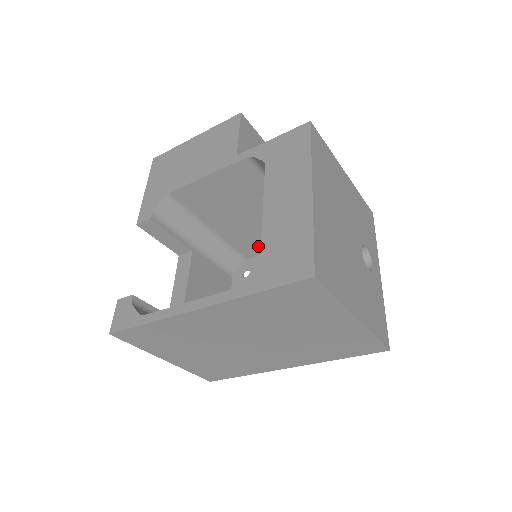
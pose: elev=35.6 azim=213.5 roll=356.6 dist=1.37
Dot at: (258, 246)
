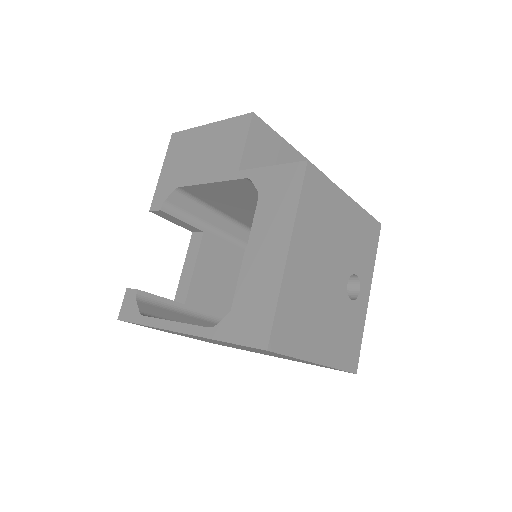
Dot at: occluded
